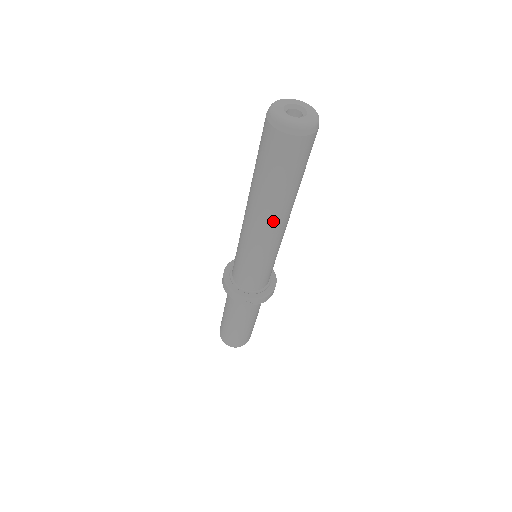
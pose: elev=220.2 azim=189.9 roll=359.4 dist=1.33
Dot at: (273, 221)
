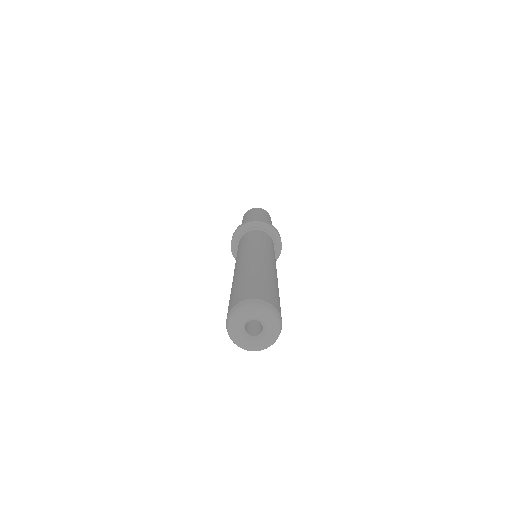
Dot at: occluded
